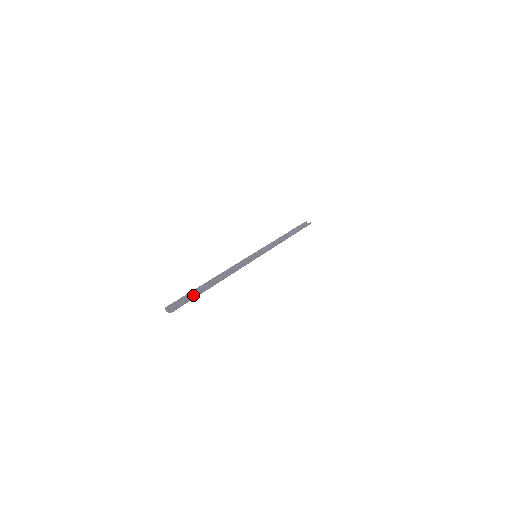
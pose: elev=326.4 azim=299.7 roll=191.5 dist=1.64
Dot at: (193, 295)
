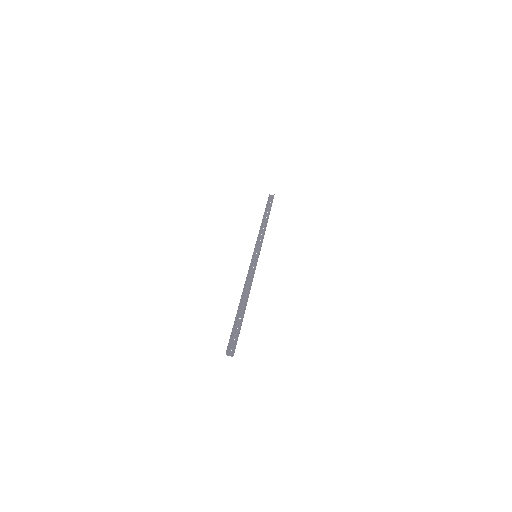
Dot at: (236, 327)
